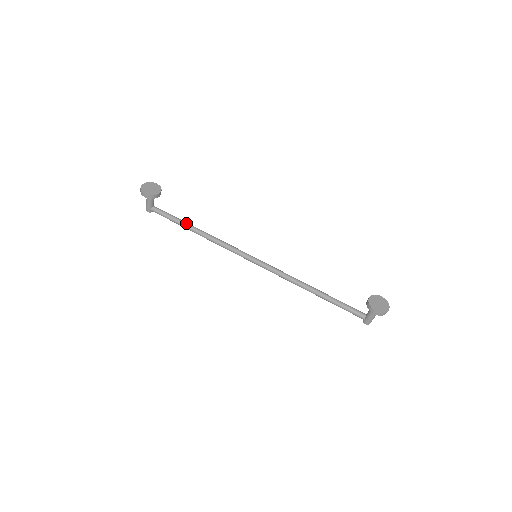
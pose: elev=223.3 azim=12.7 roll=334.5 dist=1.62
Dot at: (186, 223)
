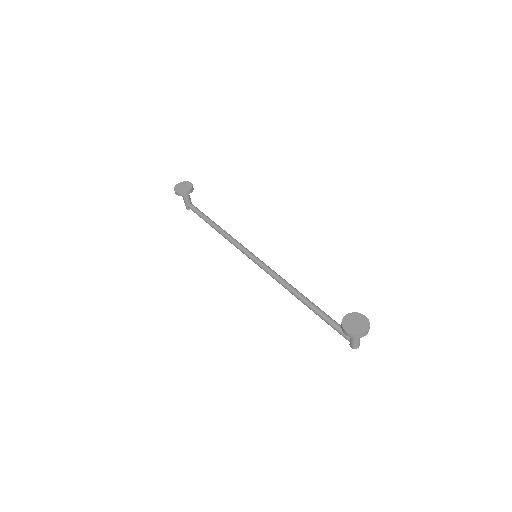
Dot at: (210, 220)
